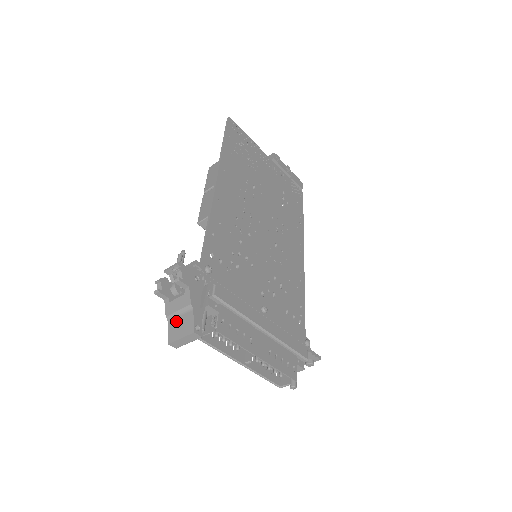
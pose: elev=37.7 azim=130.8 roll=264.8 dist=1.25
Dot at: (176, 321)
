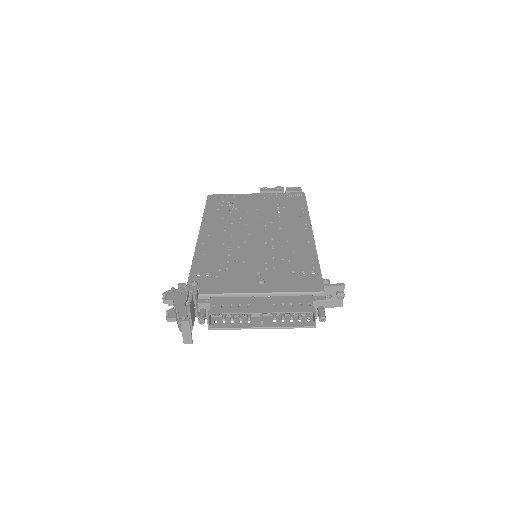
Dot at: (180, 326)
